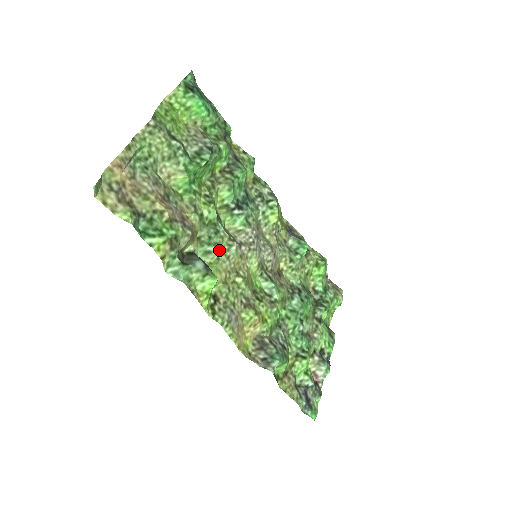
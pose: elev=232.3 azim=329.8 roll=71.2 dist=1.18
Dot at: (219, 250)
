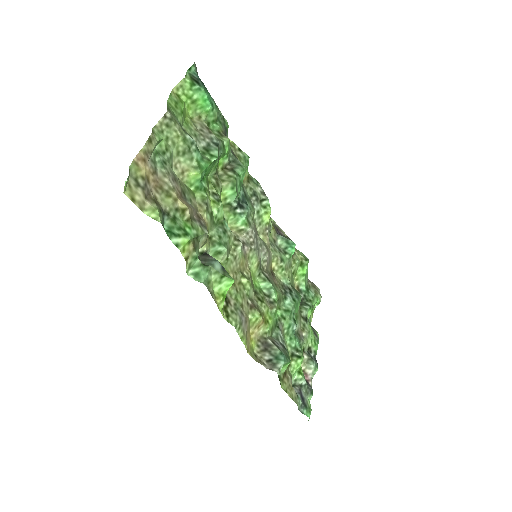
Dot at: (228, 250)
